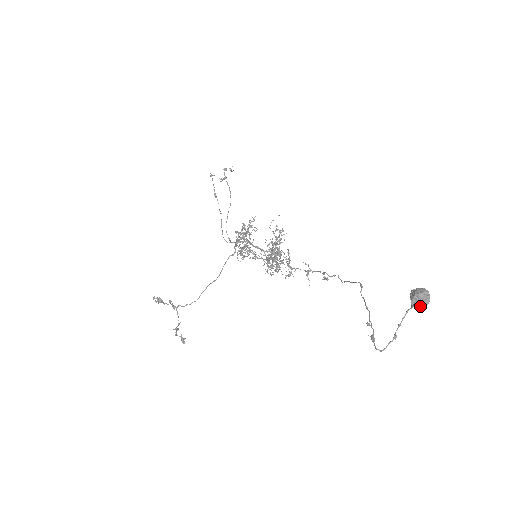
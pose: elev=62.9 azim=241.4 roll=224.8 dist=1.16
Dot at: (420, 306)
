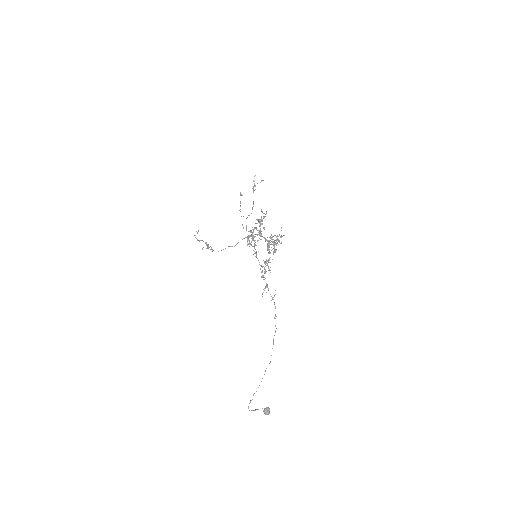
Dot at: (265, 414)
